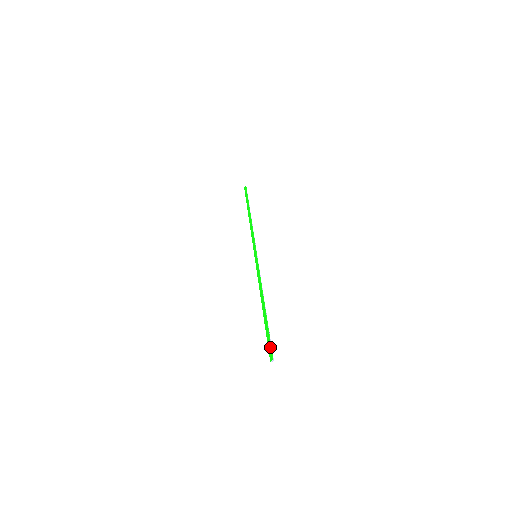
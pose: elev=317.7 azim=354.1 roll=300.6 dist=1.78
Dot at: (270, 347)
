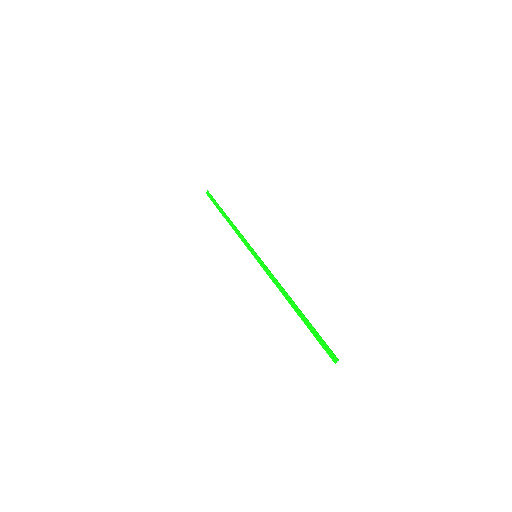
Dot at: (327, 347)
